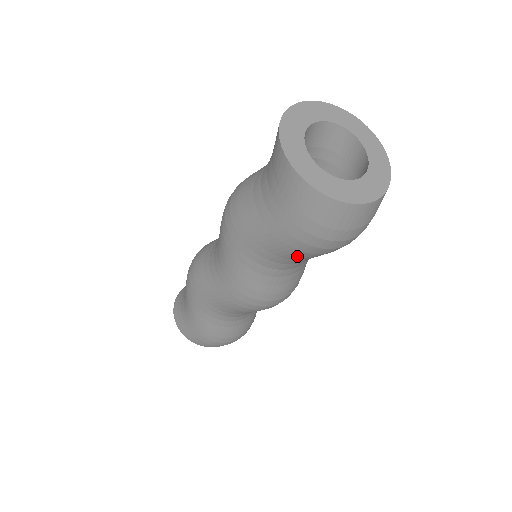
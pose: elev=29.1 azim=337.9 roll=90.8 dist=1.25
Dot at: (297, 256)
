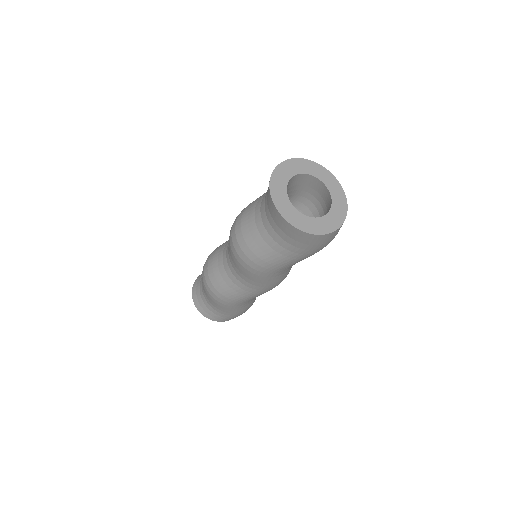
Dot at: occluded
